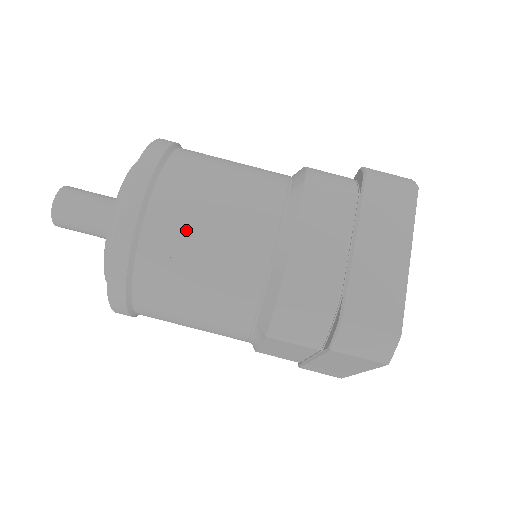
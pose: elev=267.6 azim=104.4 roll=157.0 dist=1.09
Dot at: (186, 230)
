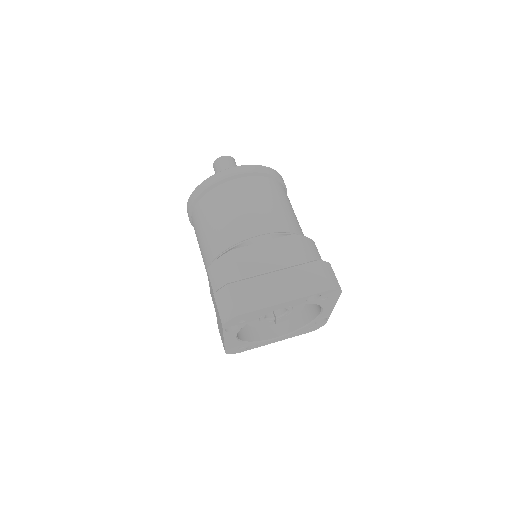
Dot at: (231, 201)
